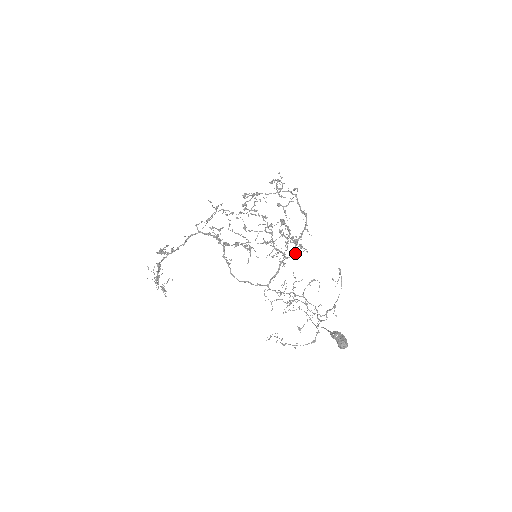
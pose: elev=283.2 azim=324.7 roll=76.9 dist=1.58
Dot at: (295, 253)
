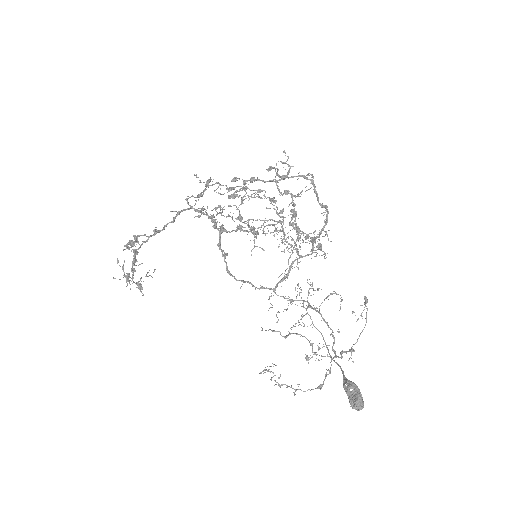
Dot at: occluded
